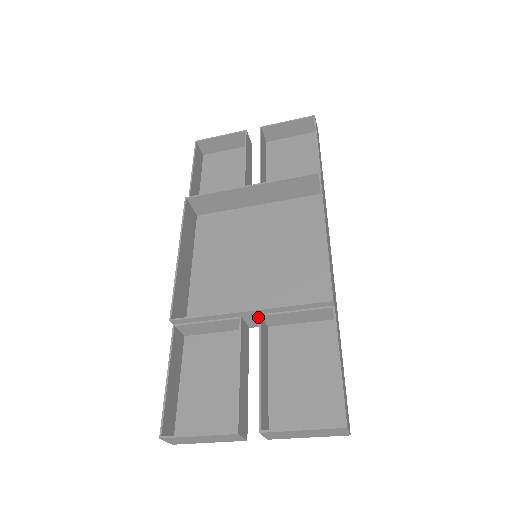
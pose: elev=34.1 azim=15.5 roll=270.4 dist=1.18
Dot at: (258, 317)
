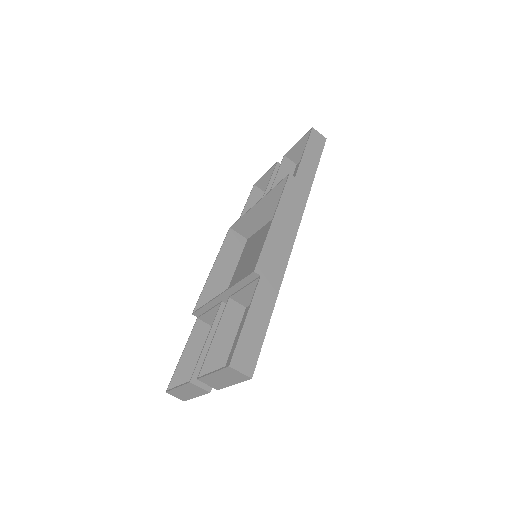
Dot at: (232, 299)
